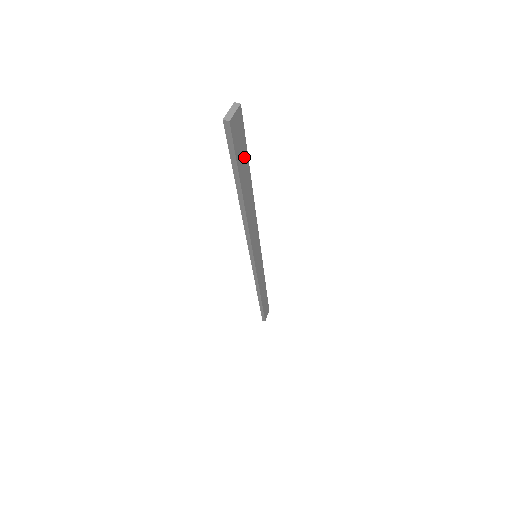
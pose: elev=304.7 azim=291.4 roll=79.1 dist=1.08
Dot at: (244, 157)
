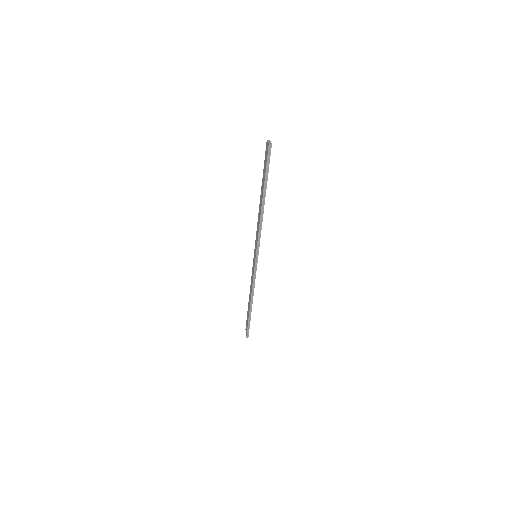
Dot at: occluded
